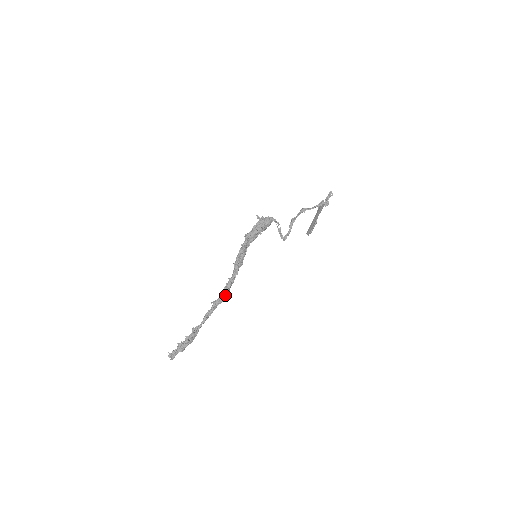
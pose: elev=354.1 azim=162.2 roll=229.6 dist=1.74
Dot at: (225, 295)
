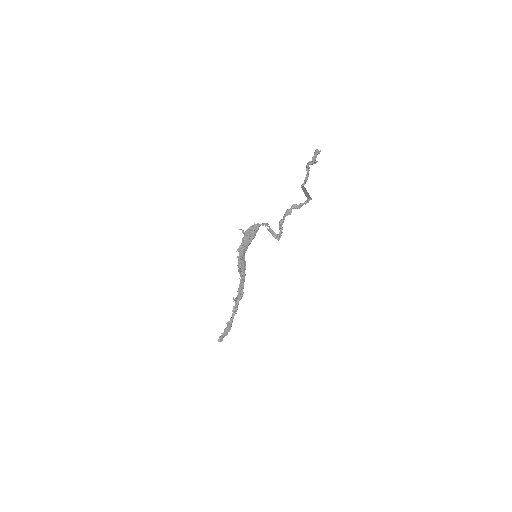
Dot at: (242, 293)
